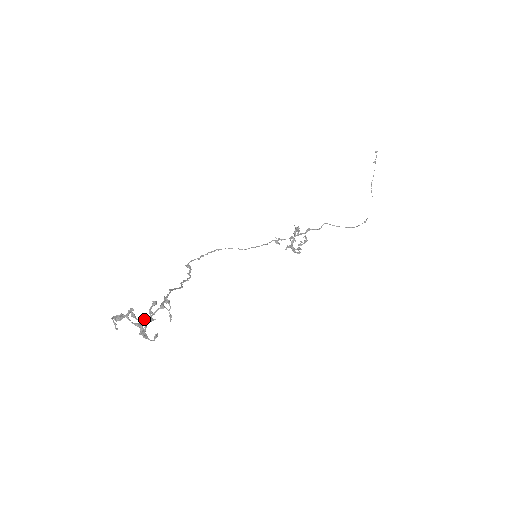
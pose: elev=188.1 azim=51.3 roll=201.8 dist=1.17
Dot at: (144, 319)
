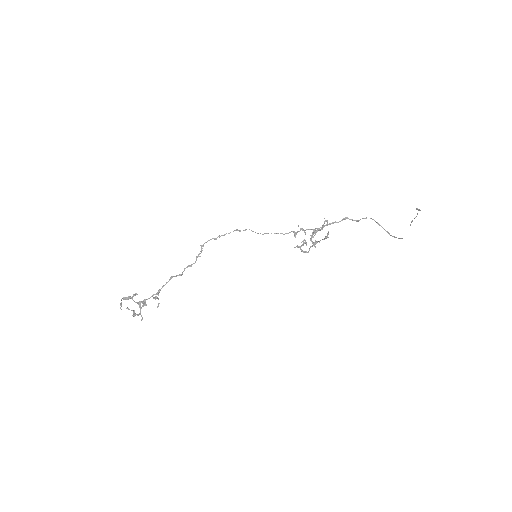
Dot at: (144, 299)
